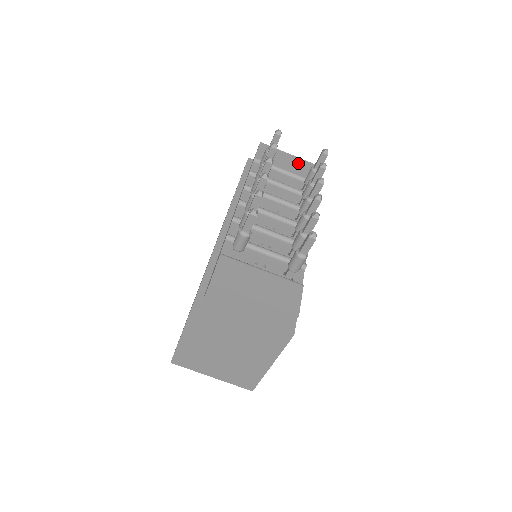
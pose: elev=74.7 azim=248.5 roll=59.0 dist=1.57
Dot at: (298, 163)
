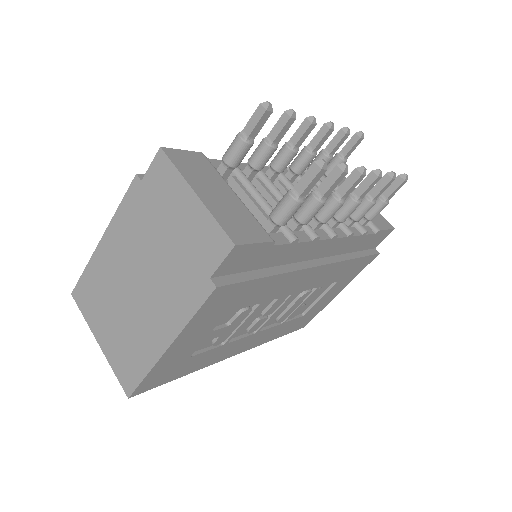
Dot at: occluded
